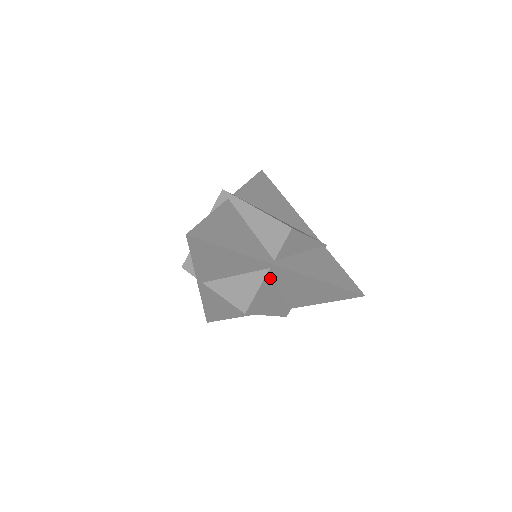
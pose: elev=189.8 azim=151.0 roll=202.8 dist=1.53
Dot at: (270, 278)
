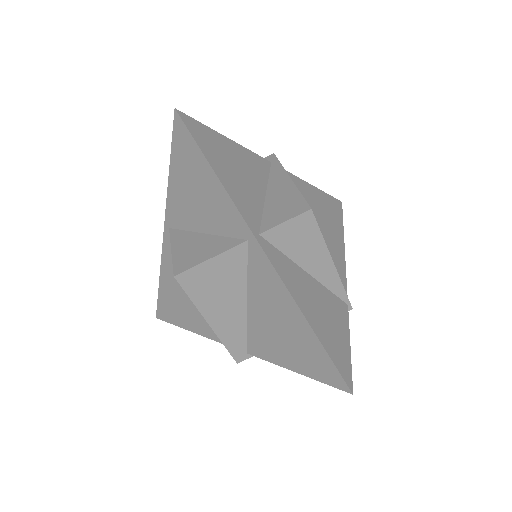
Dot at: (240, 259)
